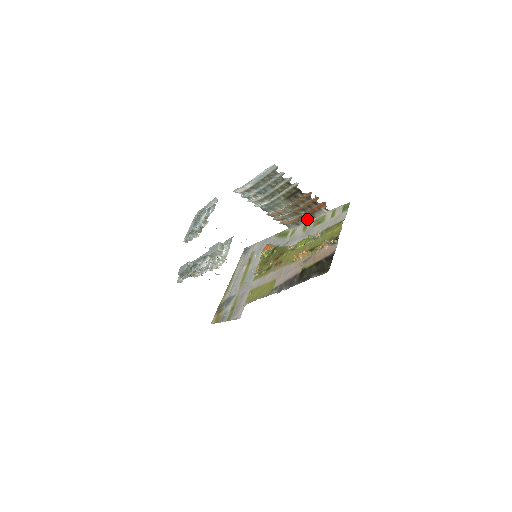
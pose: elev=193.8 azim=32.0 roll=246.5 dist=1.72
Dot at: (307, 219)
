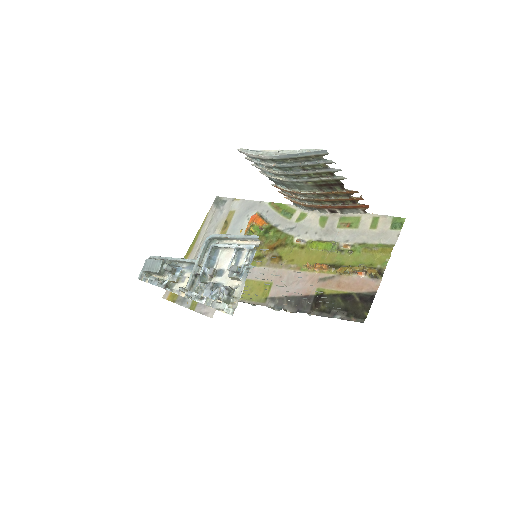
Dot at: (330, 210)
